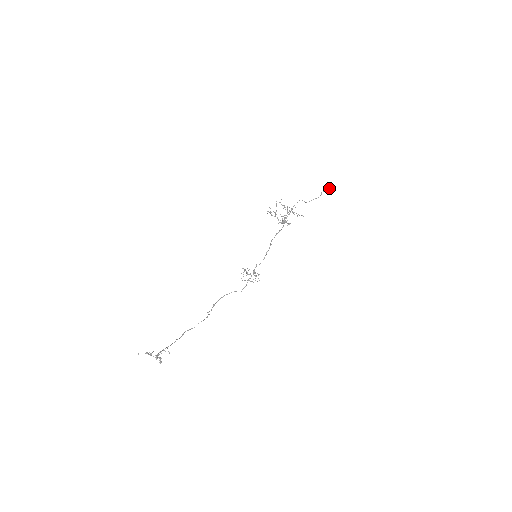
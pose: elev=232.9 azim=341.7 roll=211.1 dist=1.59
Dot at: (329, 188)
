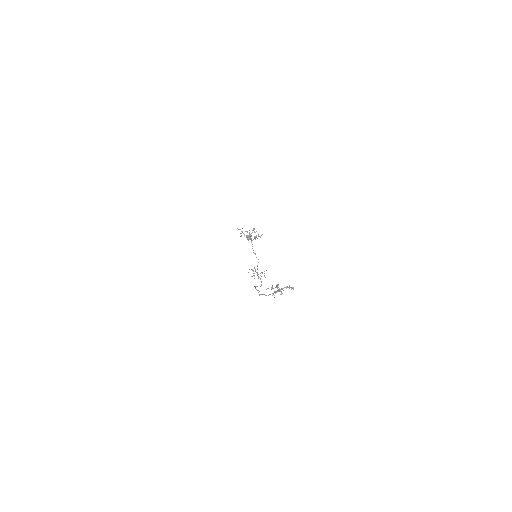
Dot at: occluded
